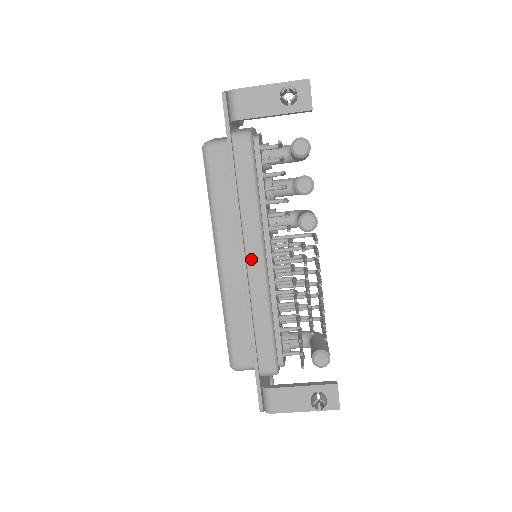
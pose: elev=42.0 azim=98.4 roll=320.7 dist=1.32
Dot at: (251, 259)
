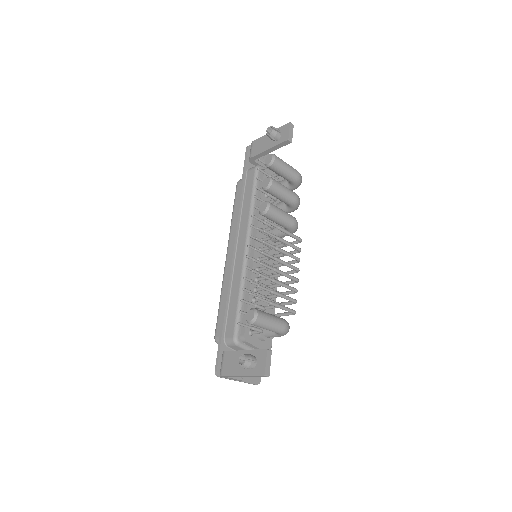
Dot at: (239, 248)
